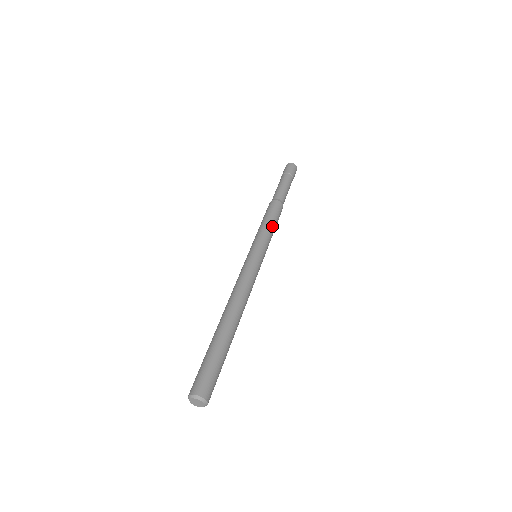
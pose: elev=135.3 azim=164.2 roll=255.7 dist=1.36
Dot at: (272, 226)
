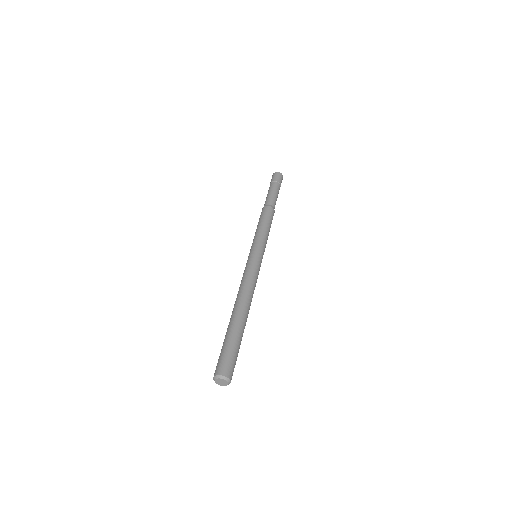
Dot at: (268, 230)
